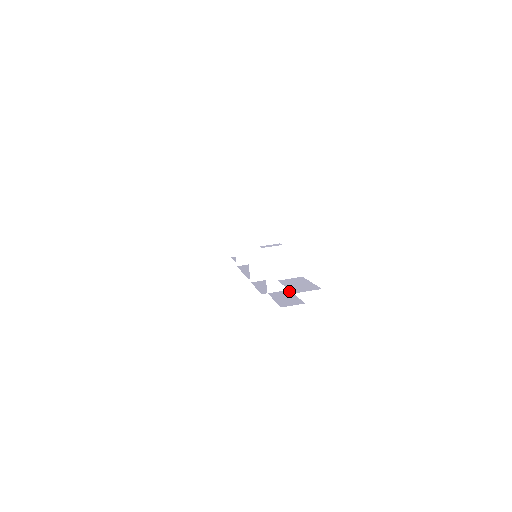
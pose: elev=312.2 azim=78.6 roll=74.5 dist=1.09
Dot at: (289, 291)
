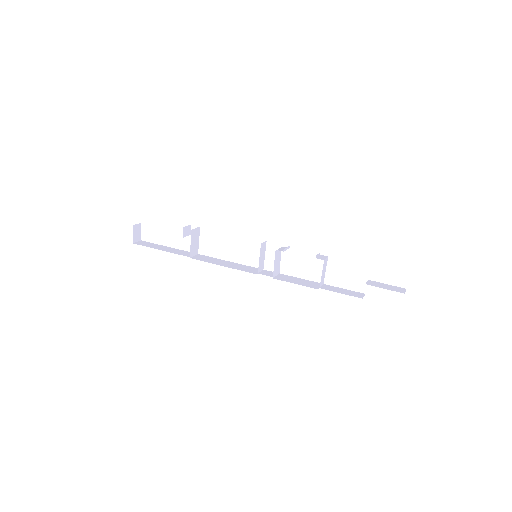
Dot at: (328, 285)
